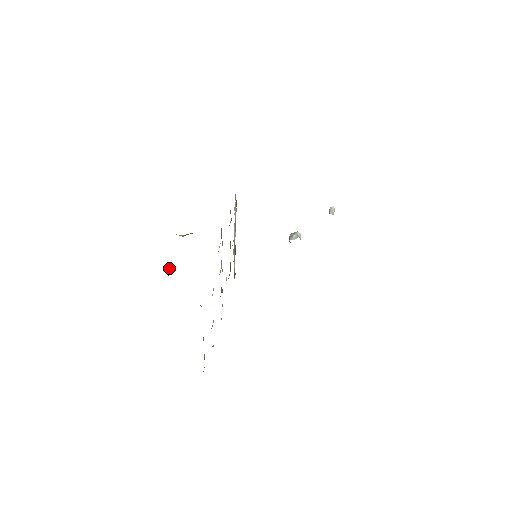
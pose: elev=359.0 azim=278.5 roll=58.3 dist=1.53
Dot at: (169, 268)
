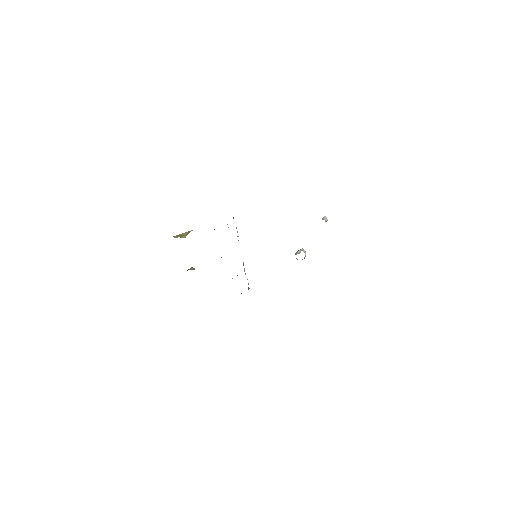
Dot at: occluded
